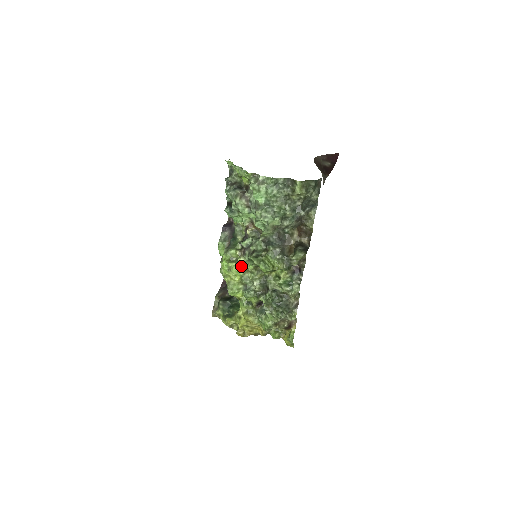
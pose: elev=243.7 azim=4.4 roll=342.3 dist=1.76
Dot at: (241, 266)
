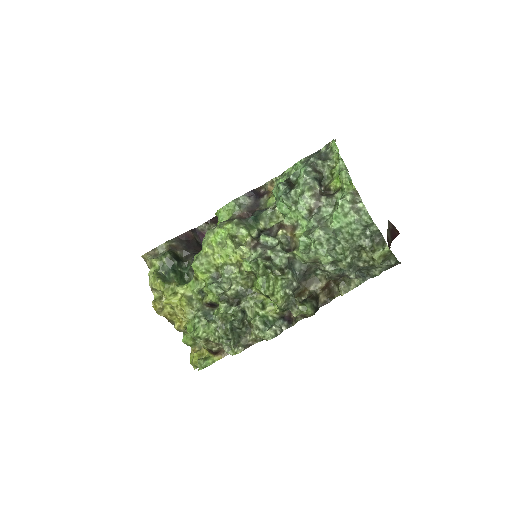
Dot at: (238, 255)
